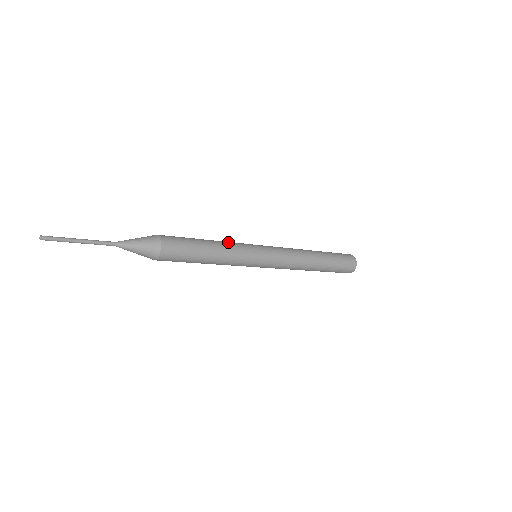
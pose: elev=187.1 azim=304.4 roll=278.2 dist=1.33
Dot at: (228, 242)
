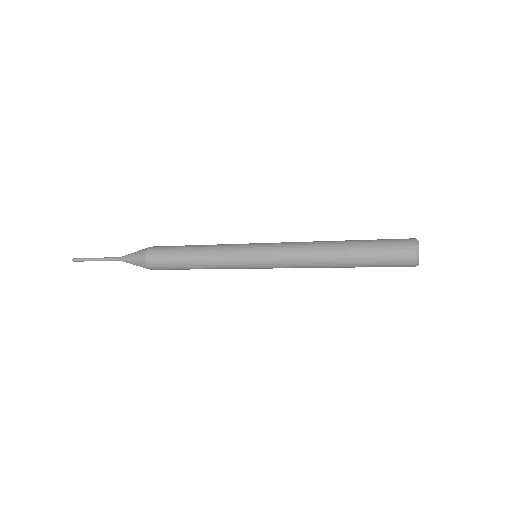
Dot at: (219, 244)
